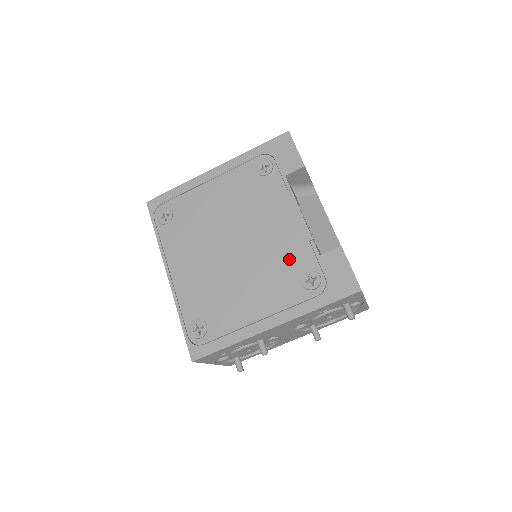
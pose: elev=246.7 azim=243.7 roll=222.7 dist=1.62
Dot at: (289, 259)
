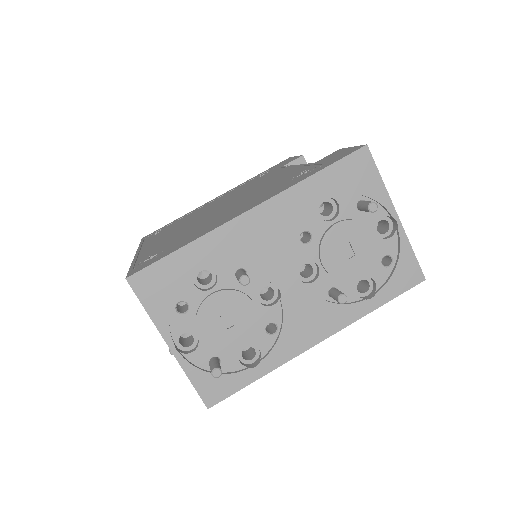
Dot at: (279, 181)
